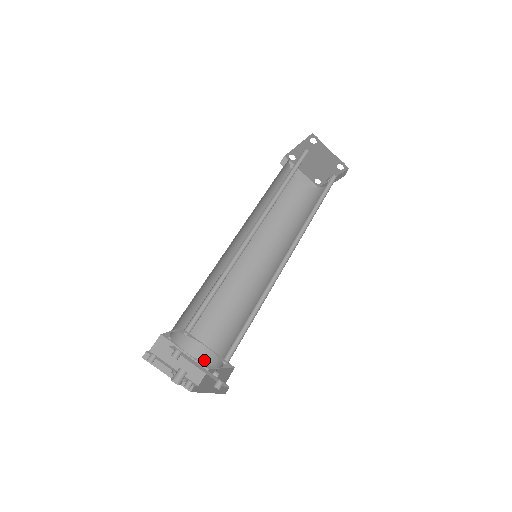
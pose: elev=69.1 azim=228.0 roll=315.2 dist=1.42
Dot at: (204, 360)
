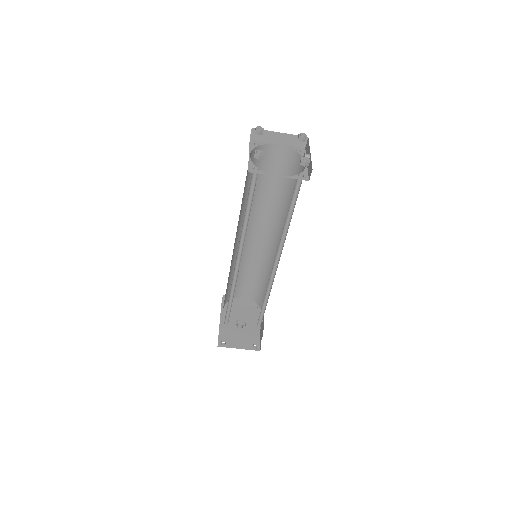
Dot at: (256, 302)
